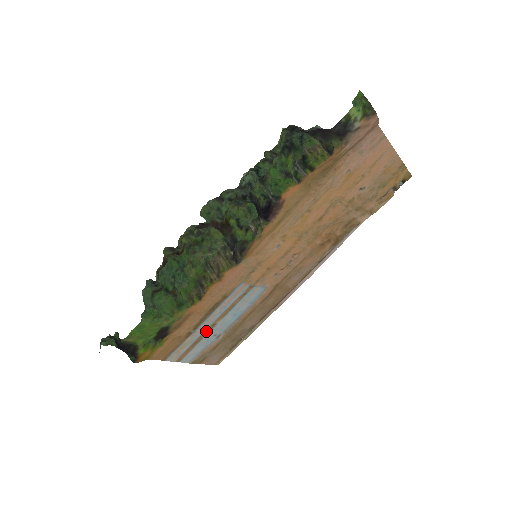
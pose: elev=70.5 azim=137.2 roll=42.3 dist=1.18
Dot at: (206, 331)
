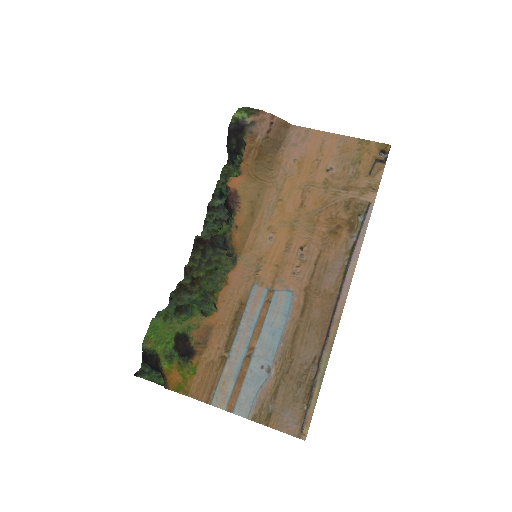
Dot at: (246, 359)
